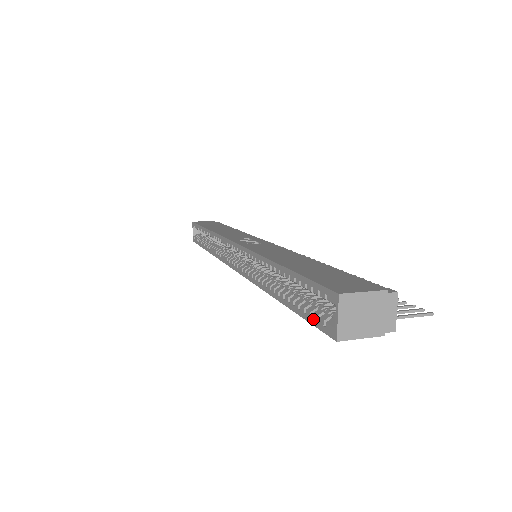
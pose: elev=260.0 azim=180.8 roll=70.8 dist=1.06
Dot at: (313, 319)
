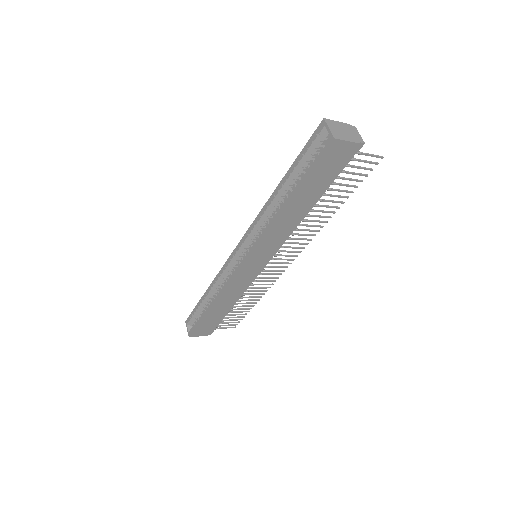
Dot at: (316, 158)
